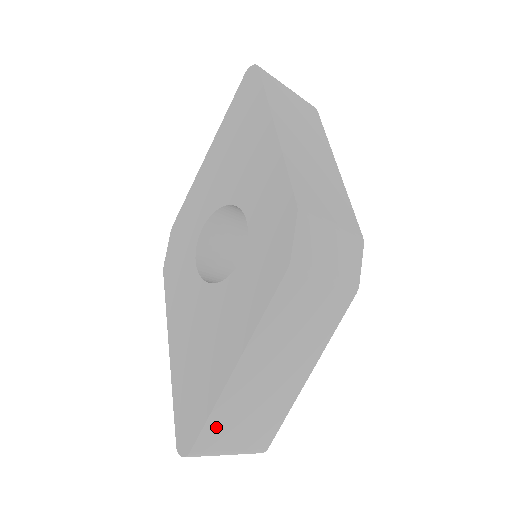
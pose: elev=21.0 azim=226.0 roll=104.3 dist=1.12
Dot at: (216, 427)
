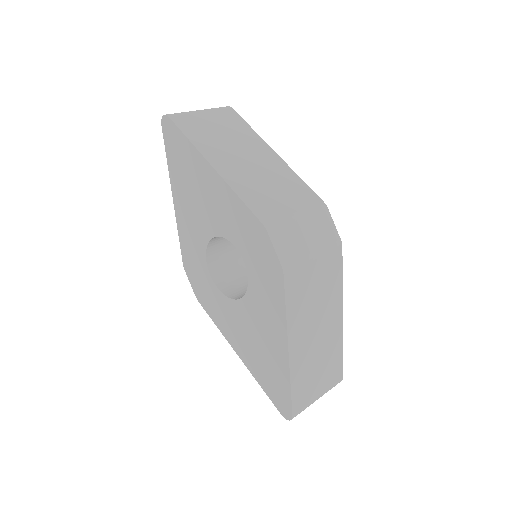
Dot at: (300, 391)
